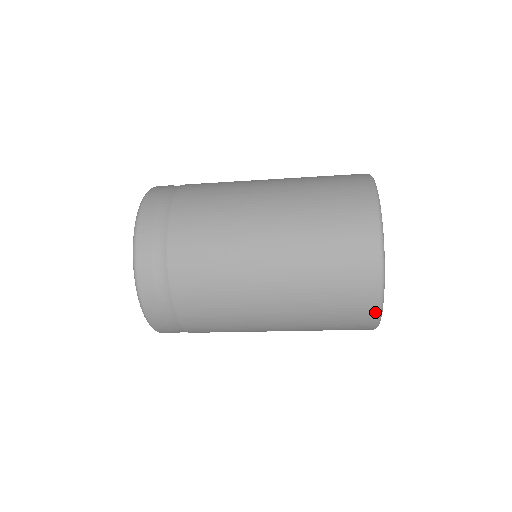
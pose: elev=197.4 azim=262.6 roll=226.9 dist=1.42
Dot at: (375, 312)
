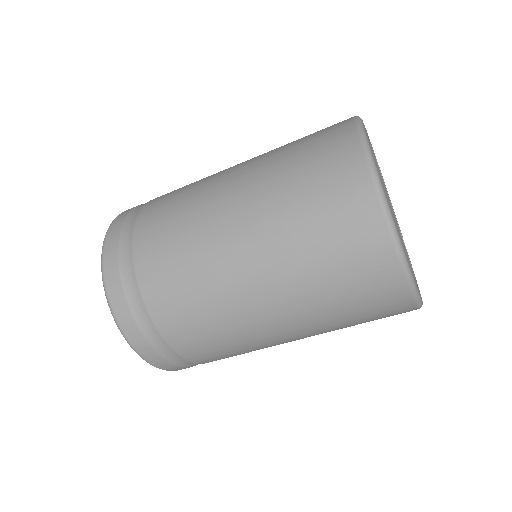
Dot at: (359, 154)
